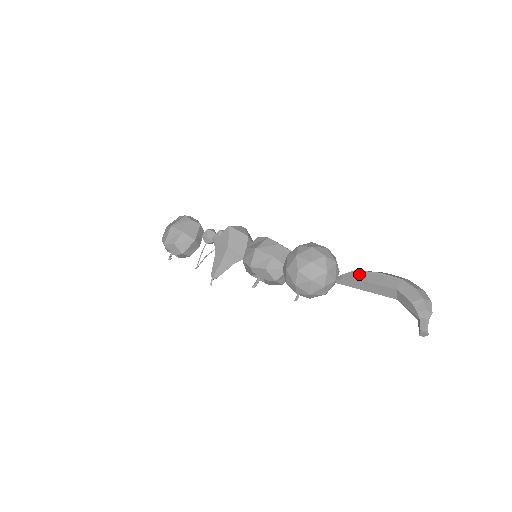
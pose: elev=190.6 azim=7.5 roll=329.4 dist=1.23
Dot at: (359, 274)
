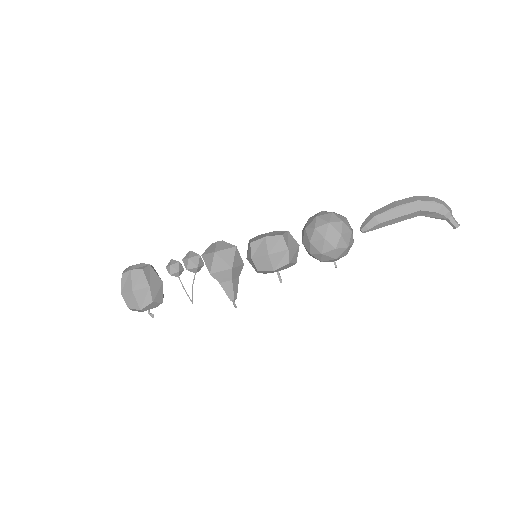
Dot at: (381, 217)
